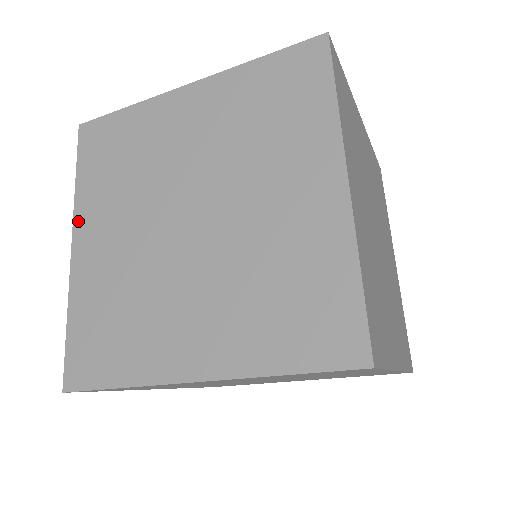
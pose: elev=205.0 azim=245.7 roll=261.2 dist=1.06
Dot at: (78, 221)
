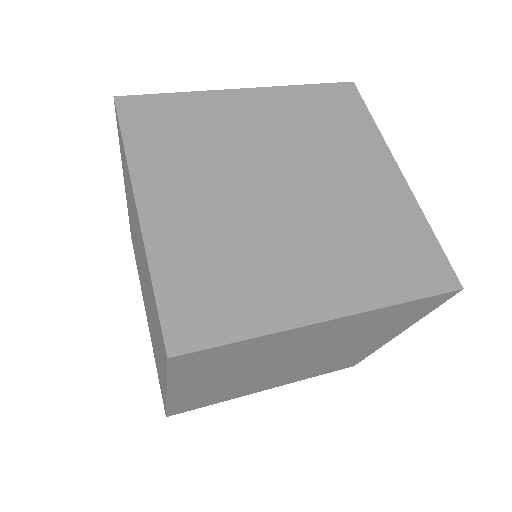
Dot at: (143, 300)
